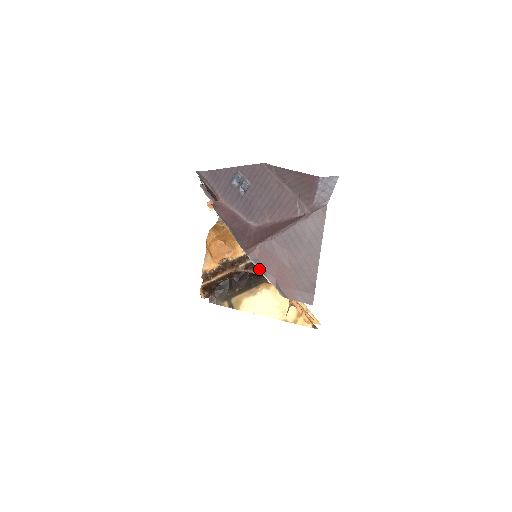
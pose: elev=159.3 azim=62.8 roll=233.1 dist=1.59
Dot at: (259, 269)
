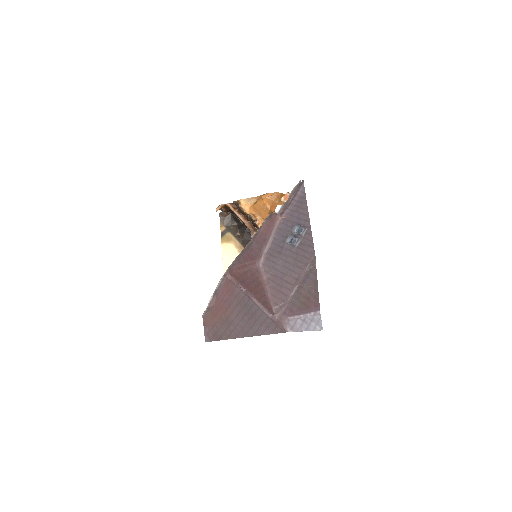
Dot at: (216, 289)
